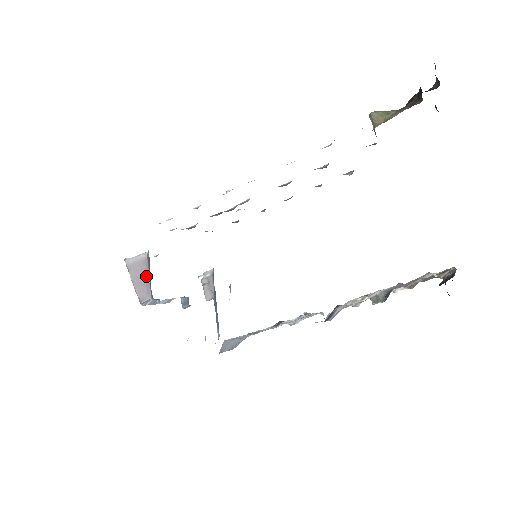
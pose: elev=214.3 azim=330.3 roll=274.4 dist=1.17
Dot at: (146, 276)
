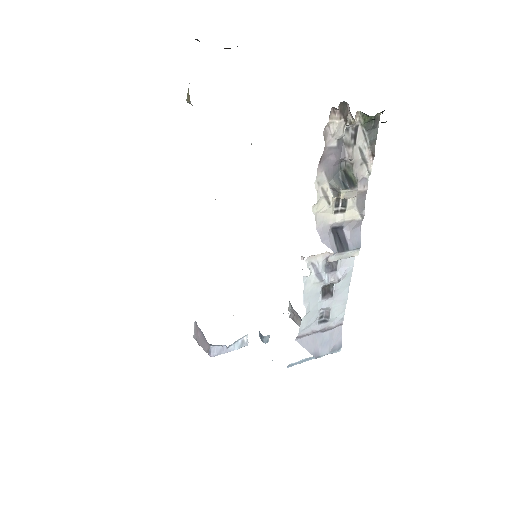
Dot at: (201, 334)
